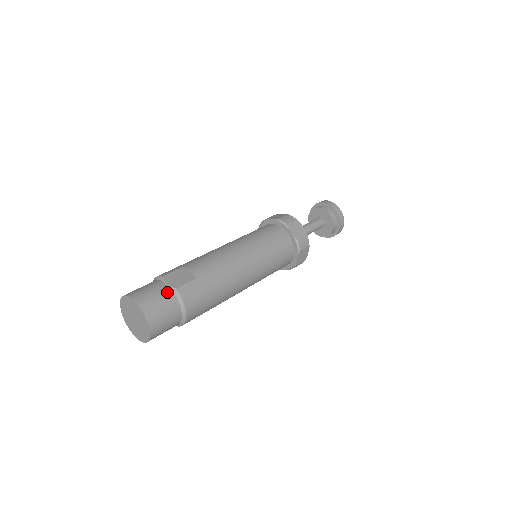
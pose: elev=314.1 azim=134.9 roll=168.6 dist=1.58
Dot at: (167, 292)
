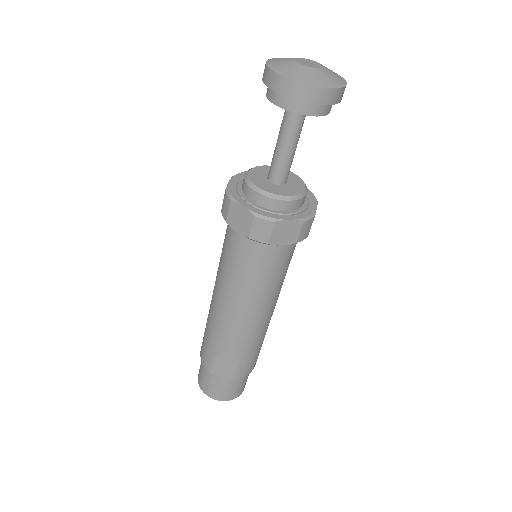
Dot at: (229, 382)
